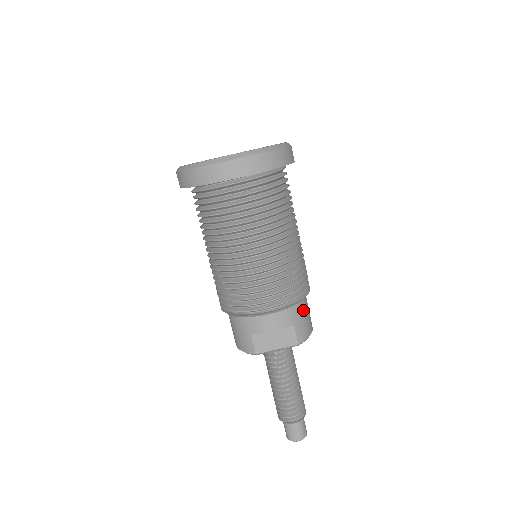
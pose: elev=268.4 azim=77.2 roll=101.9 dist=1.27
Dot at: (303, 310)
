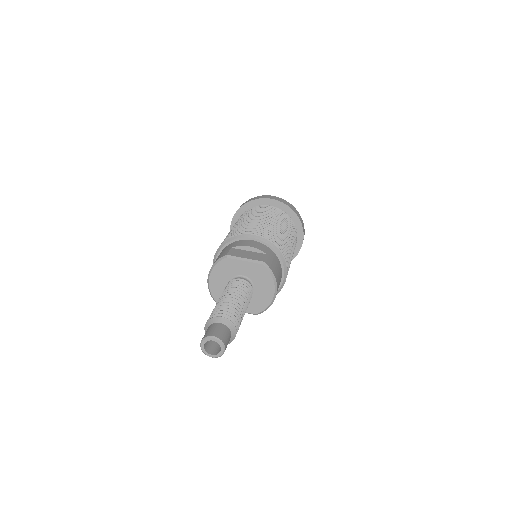
Dot at: (277, 263)
